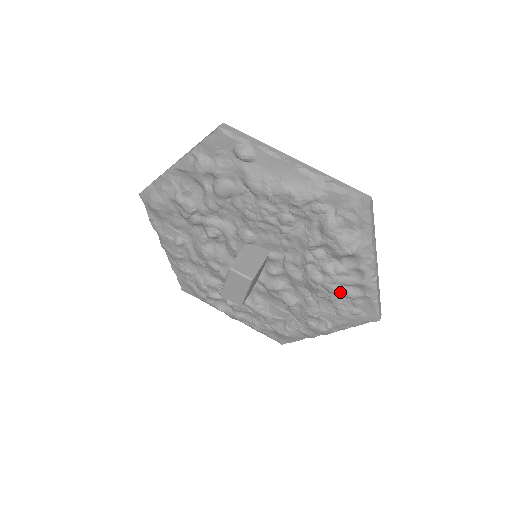
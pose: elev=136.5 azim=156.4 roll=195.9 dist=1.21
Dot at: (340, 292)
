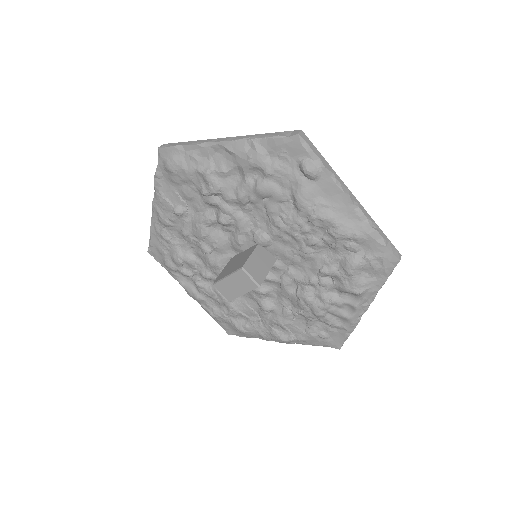
Dot at: (323, 317)
